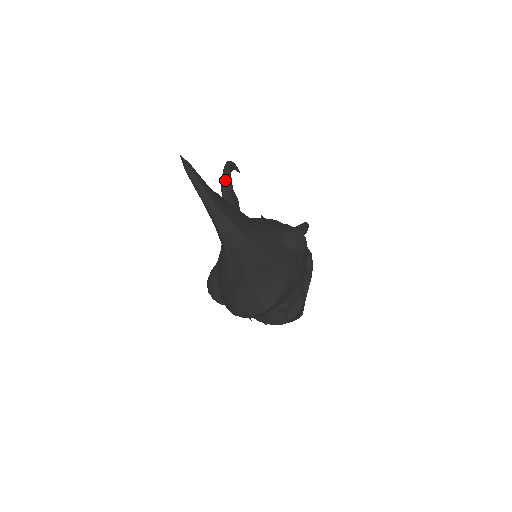
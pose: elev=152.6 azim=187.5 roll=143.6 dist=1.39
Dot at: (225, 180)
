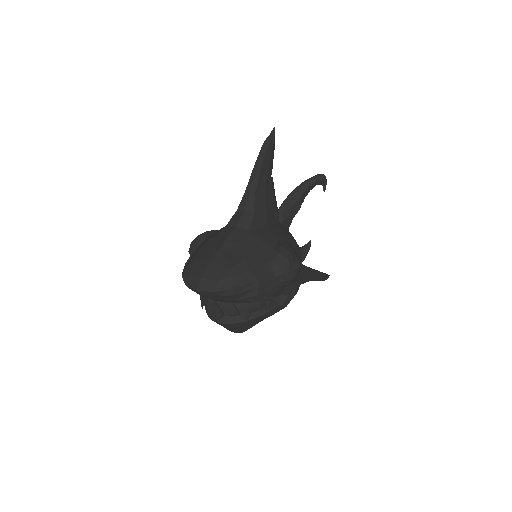
Dot at: (304, 184)
